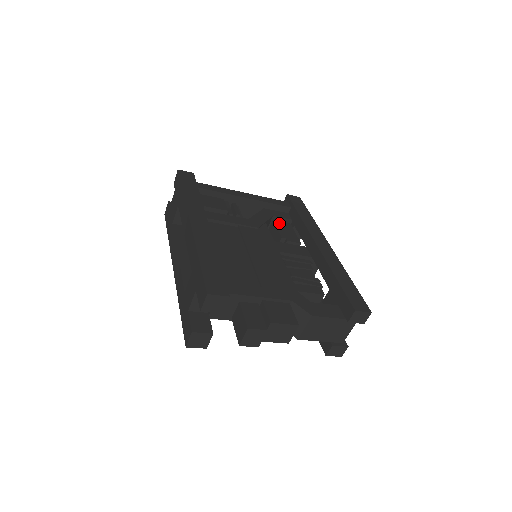
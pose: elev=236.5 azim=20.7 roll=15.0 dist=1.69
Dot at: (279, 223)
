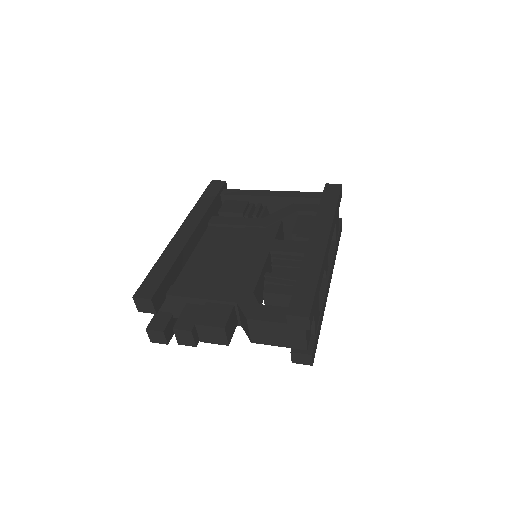
Dot at: (303, 218)
